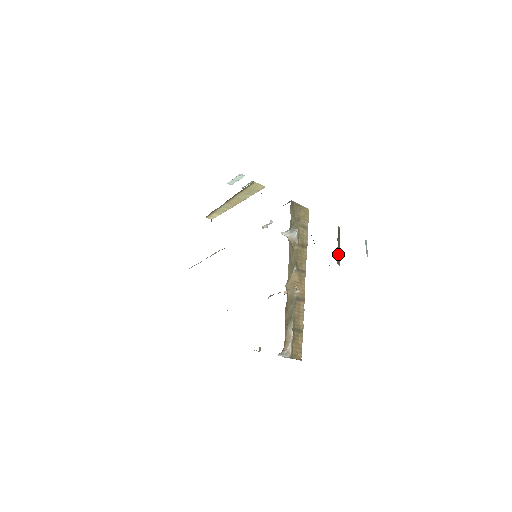
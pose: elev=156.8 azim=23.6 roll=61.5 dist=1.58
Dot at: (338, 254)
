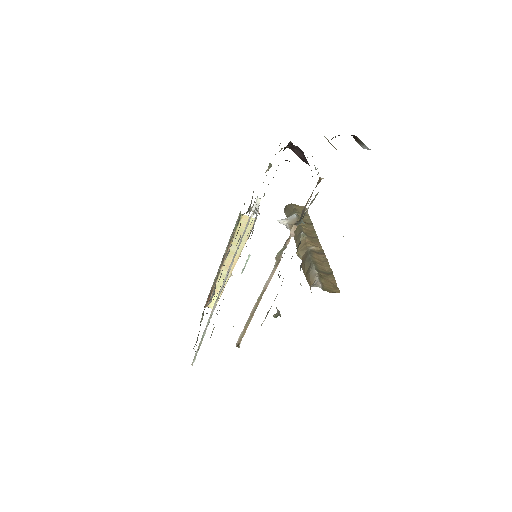
Dot at: occluded
